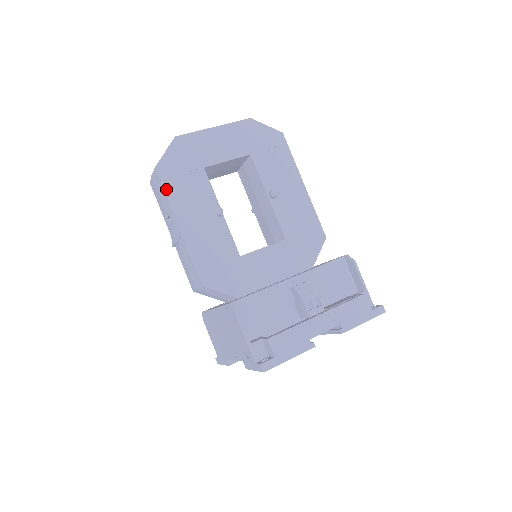
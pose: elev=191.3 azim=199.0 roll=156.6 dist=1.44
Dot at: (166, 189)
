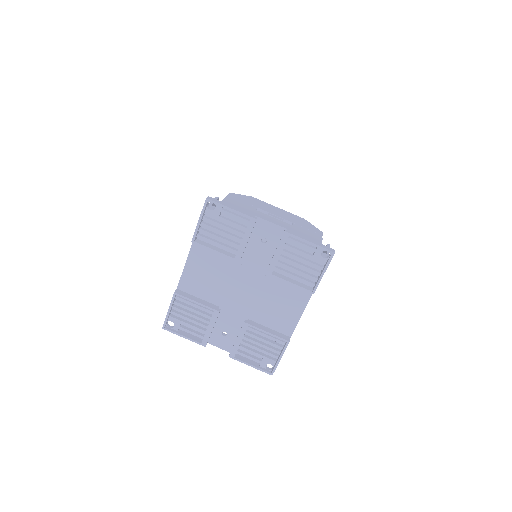
Dot at: (227, 197)
